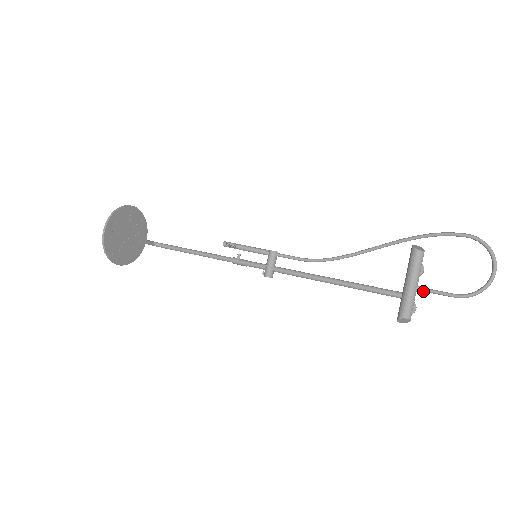
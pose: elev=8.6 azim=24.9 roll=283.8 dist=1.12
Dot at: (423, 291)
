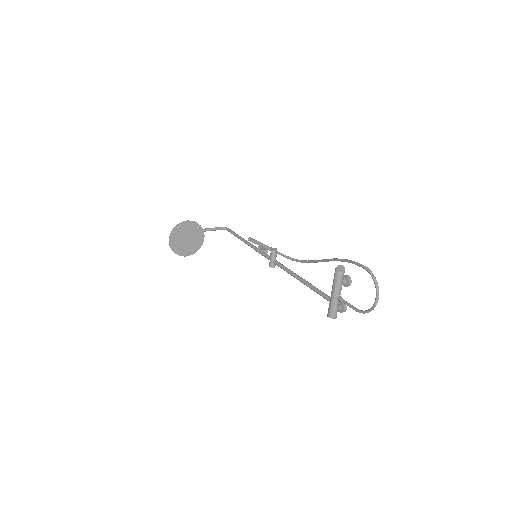
Dot at: (340, 301)
